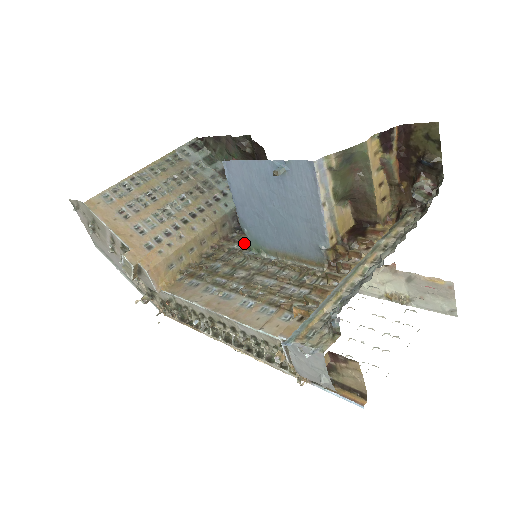
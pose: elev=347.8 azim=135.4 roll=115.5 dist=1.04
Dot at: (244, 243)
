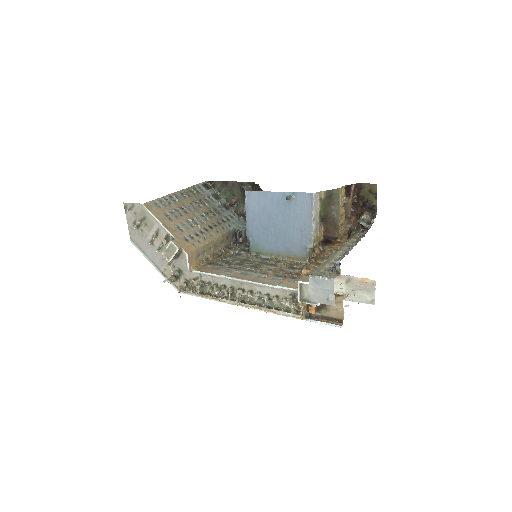
Dot at: (243, 250)
